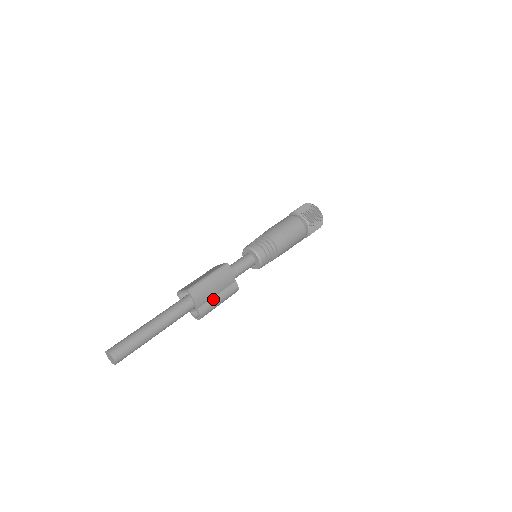
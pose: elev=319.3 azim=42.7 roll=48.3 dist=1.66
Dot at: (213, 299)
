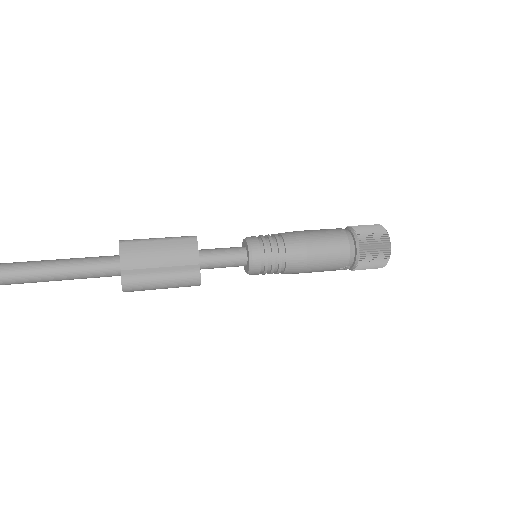
Dot at: (152, 270)
